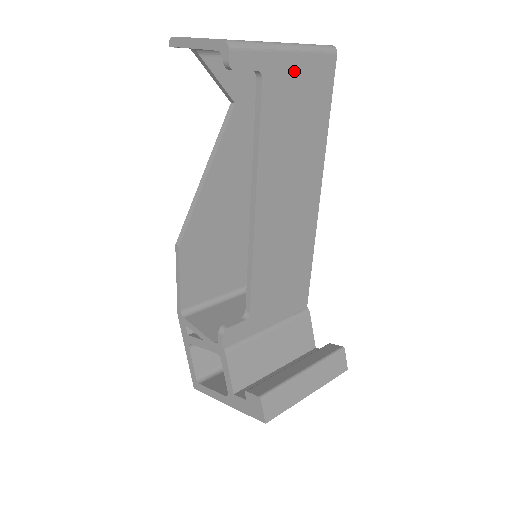
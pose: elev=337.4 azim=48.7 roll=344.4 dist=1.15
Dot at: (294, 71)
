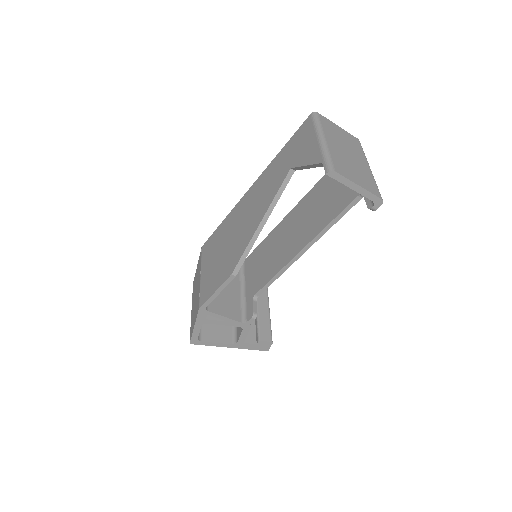
Dot at: occluded
